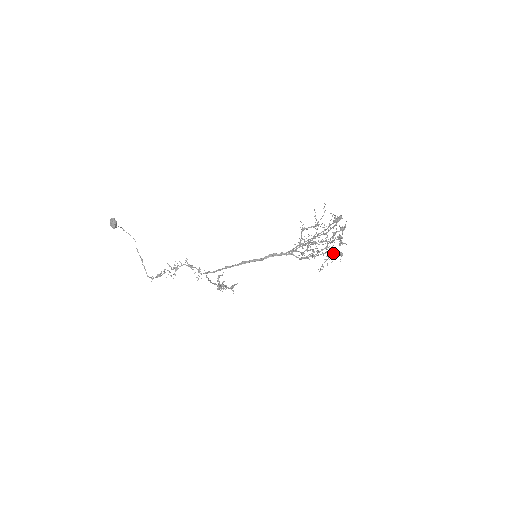
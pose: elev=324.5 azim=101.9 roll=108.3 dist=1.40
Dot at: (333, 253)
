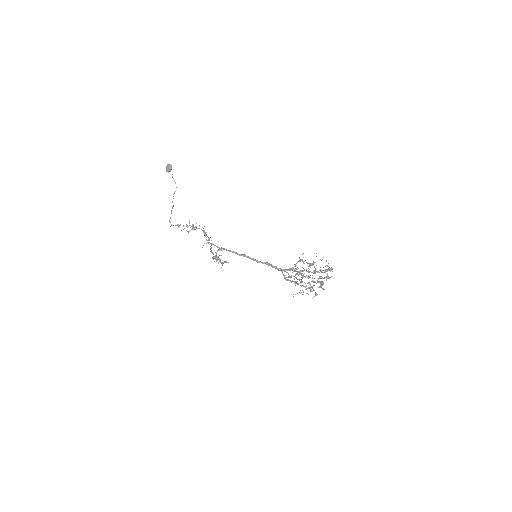
Dot at: (311, 290)
